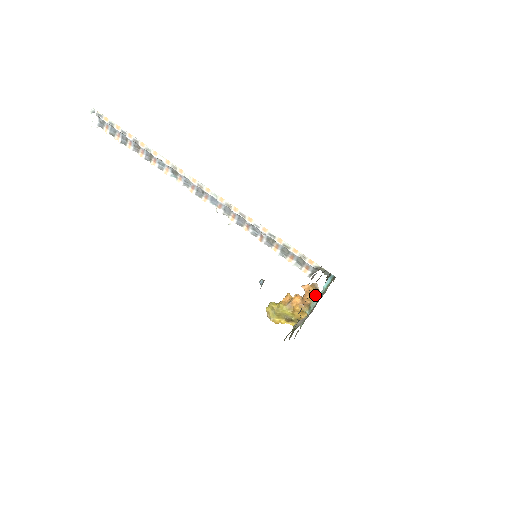
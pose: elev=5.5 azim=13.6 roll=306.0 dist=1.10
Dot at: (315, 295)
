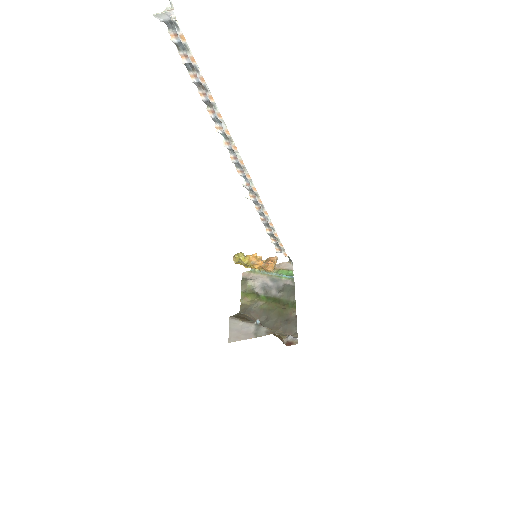
Dot at: (273, 270)
